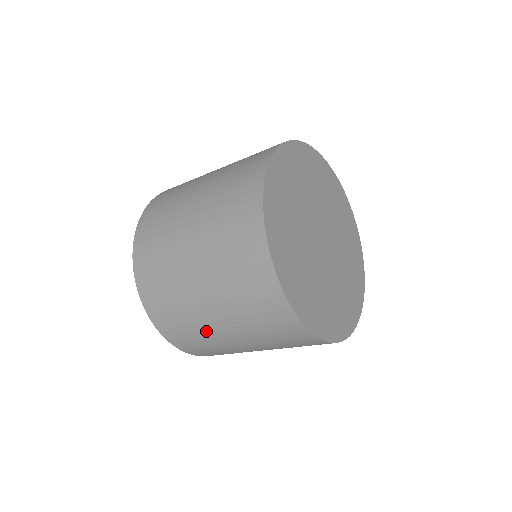
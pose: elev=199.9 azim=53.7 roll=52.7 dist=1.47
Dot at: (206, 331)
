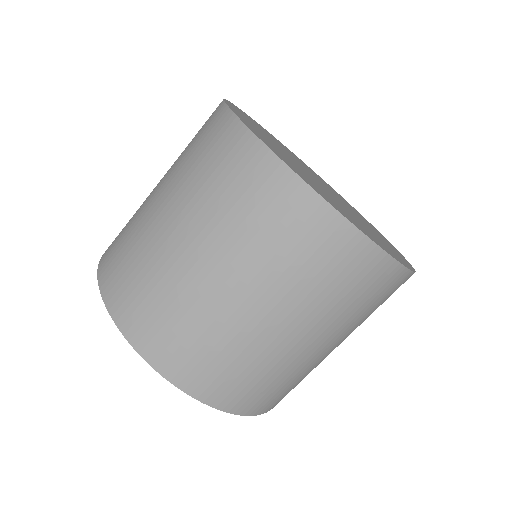
Dot at: (141, 207)
